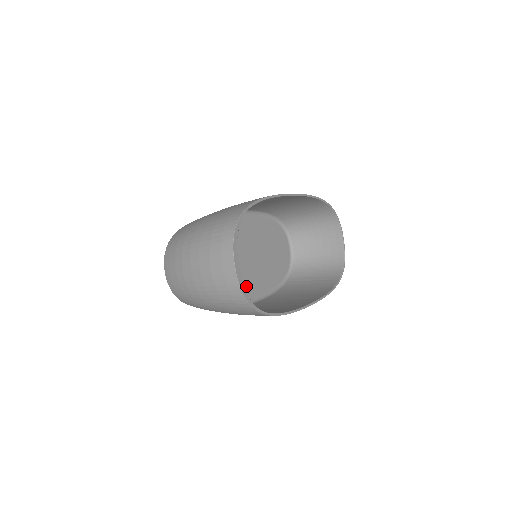
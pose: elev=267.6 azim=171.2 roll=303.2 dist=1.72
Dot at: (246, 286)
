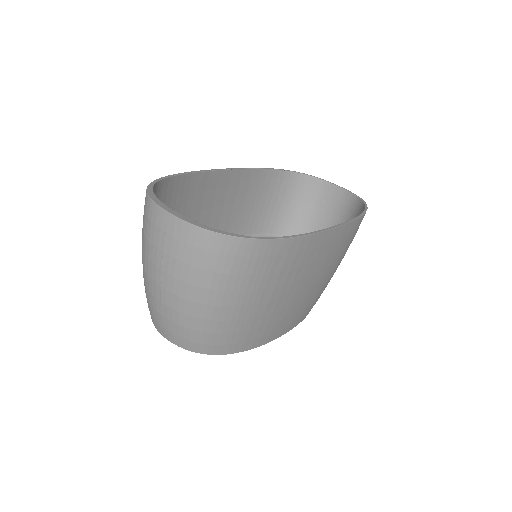
Dot at: occluded
